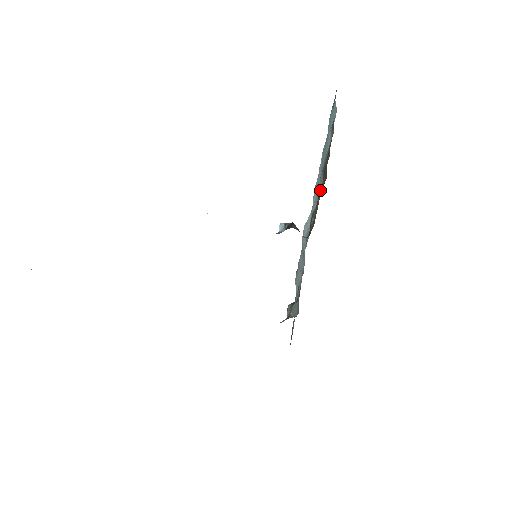
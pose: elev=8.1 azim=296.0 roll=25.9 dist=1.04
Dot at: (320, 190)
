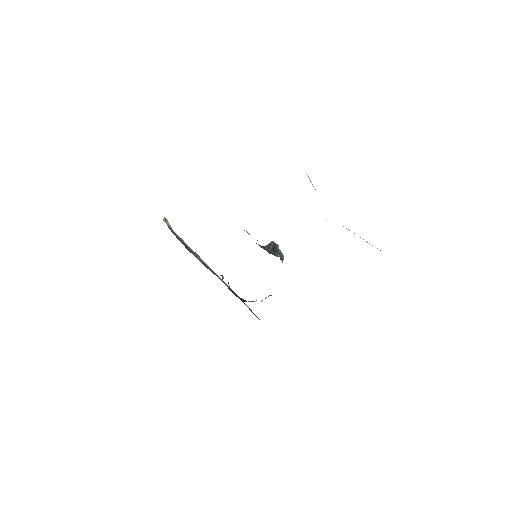
Dot at: occluded
